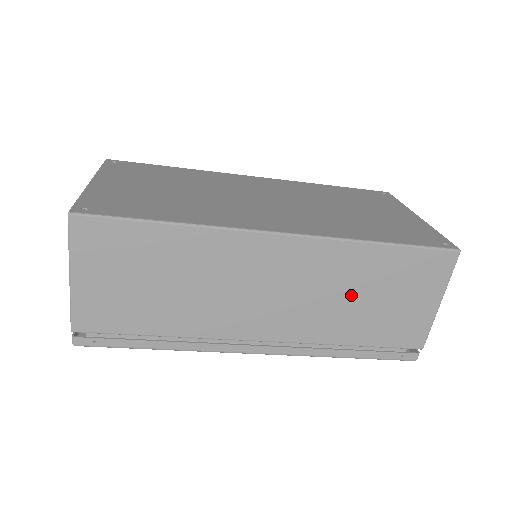
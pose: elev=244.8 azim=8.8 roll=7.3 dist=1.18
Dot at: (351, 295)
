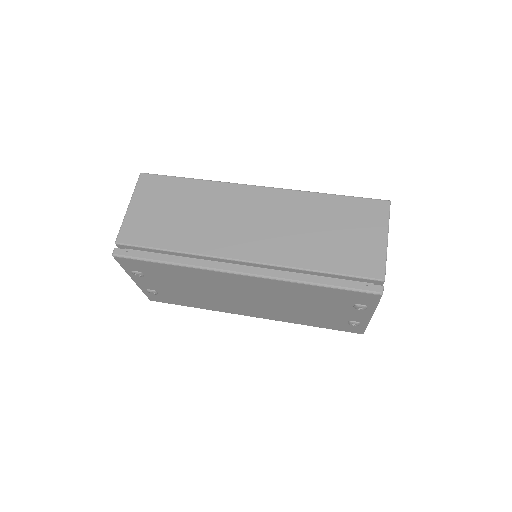
Dot at: (312, 228)
